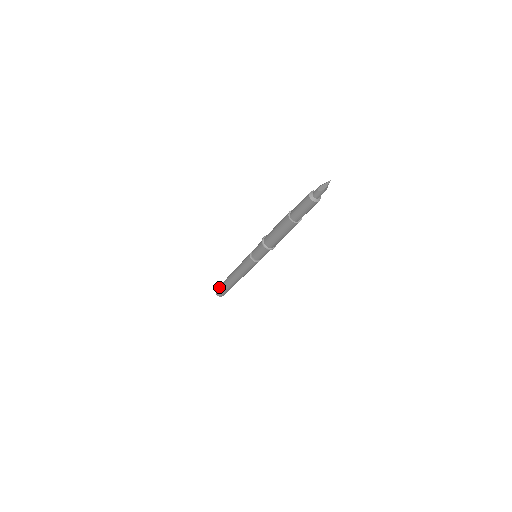
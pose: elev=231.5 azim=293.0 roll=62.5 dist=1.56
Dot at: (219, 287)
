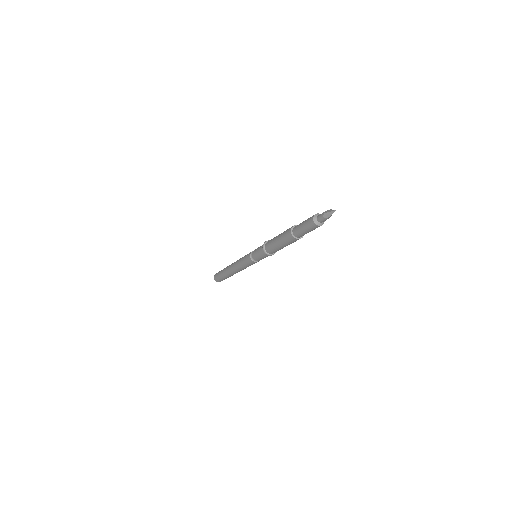
Dot at: (217, 275)
